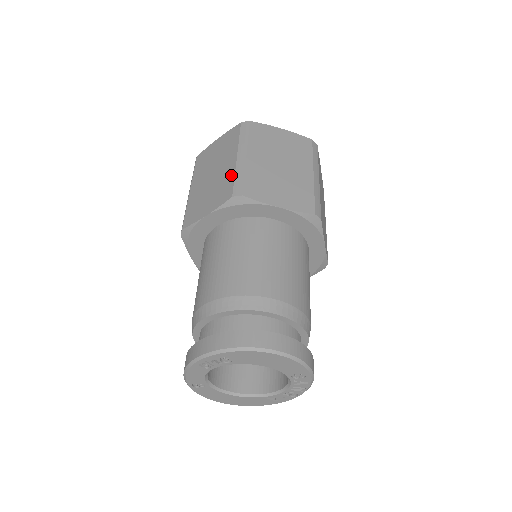
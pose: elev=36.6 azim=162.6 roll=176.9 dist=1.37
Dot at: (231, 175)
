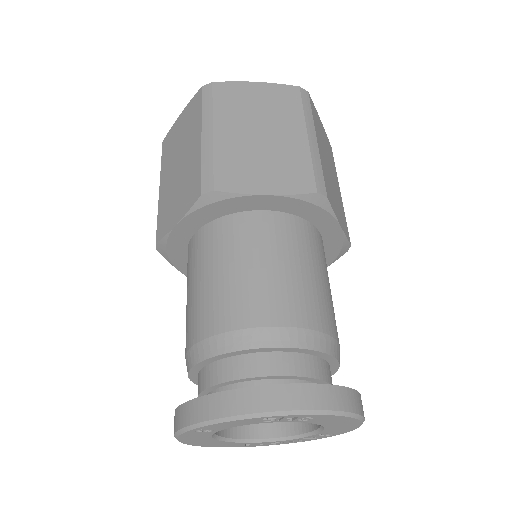
Dot at: (305, 157)
